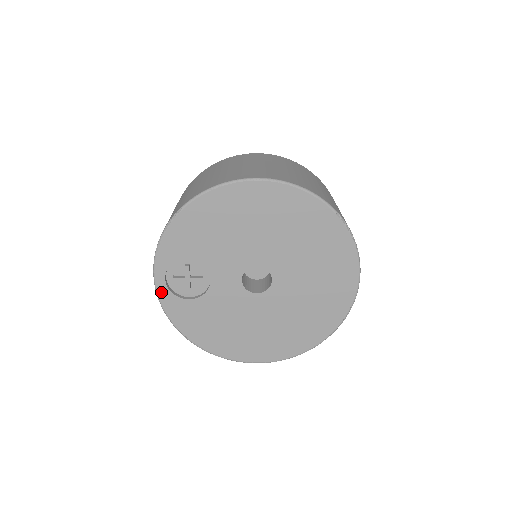
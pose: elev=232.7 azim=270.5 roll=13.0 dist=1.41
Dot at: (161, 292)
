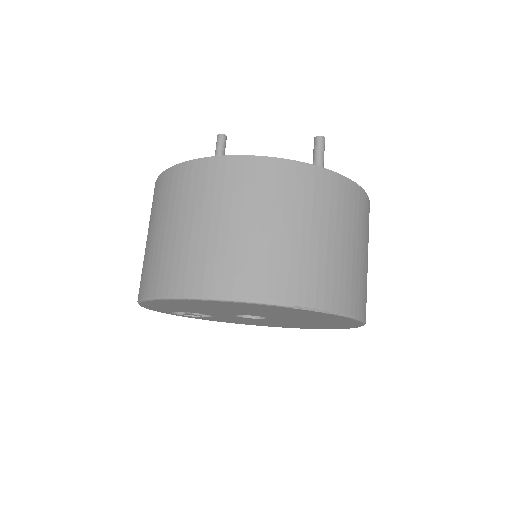
Dot at: (178, 315)
